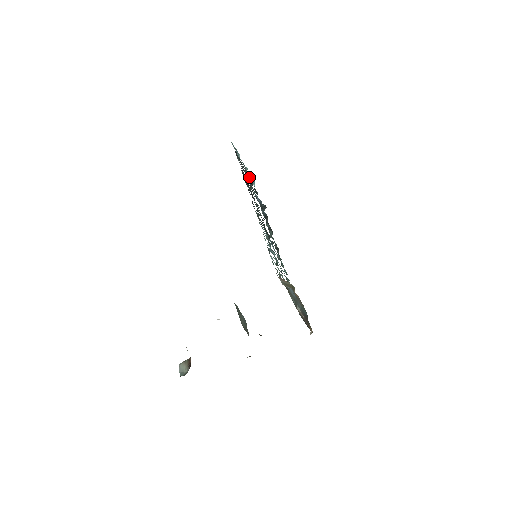
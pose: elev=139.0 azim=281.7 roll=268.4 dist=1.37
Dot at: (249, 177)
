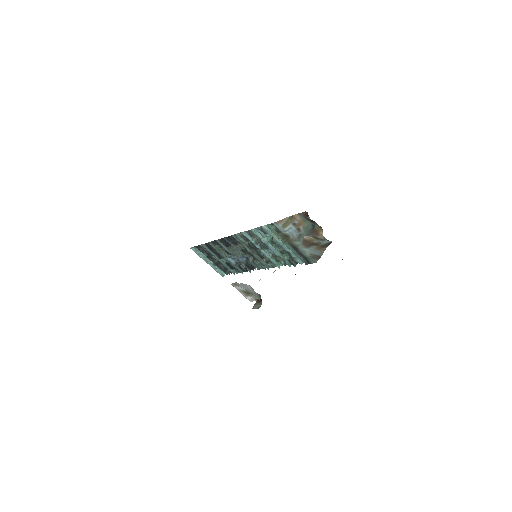
Dot at: (218, 259)
